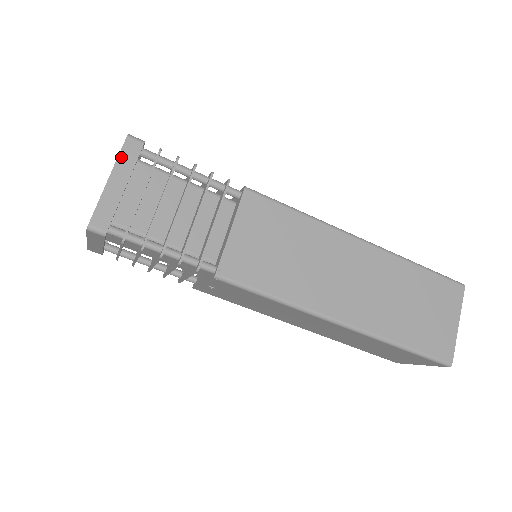
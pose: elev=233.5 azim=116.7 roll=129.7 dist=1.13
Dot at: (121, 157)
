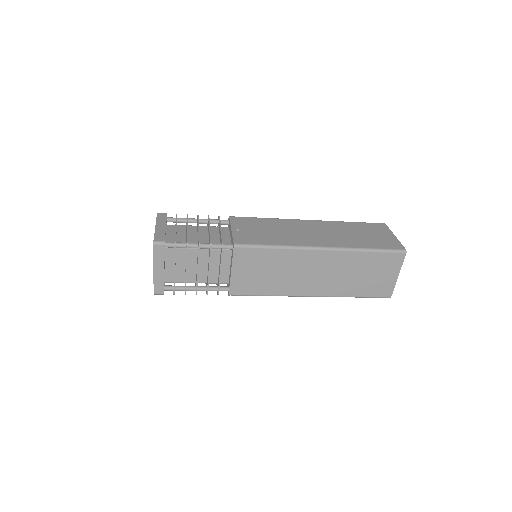
Dot at: (155, 257)
